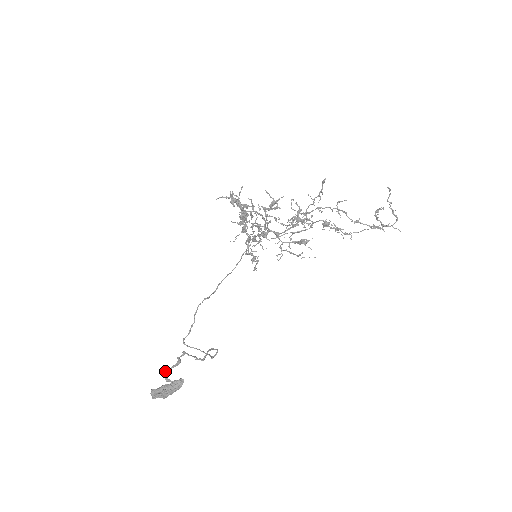
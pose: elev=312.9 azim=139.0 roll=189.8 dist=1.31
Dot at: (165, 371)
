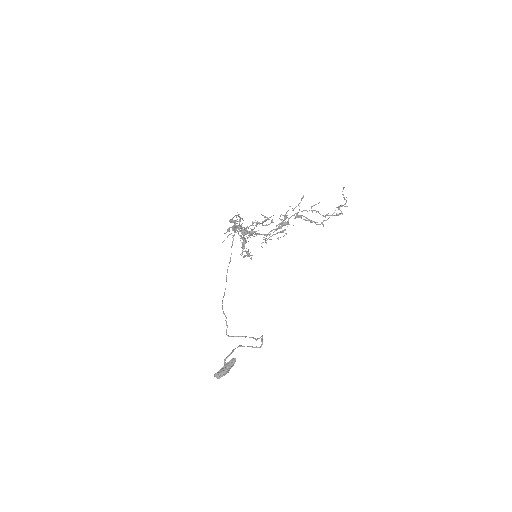
Dot at: (224, 360)
